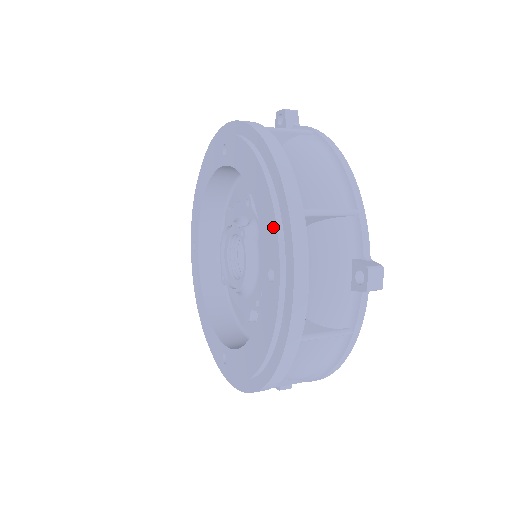
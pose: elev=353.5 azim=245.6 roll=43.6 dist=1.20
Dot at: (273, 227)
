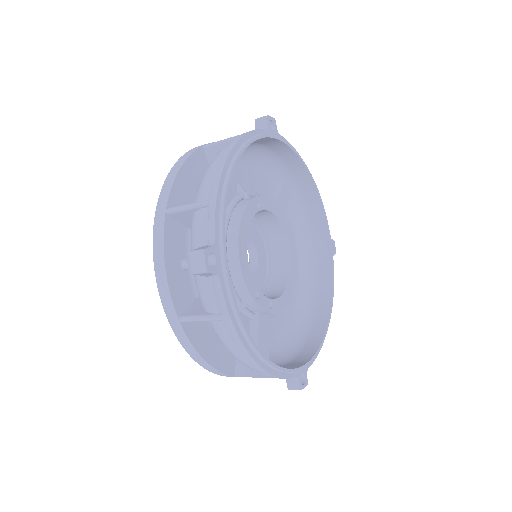
Dot at: occluded
